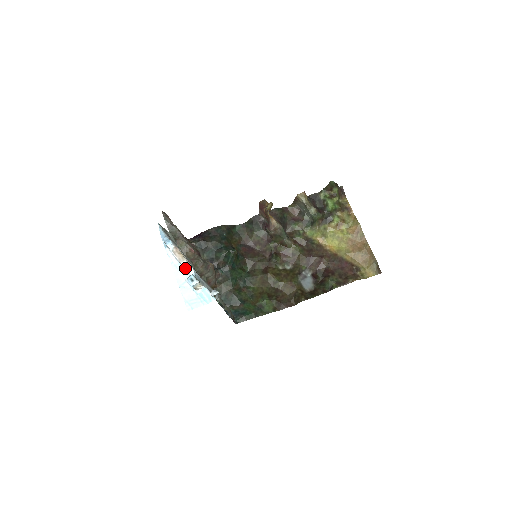
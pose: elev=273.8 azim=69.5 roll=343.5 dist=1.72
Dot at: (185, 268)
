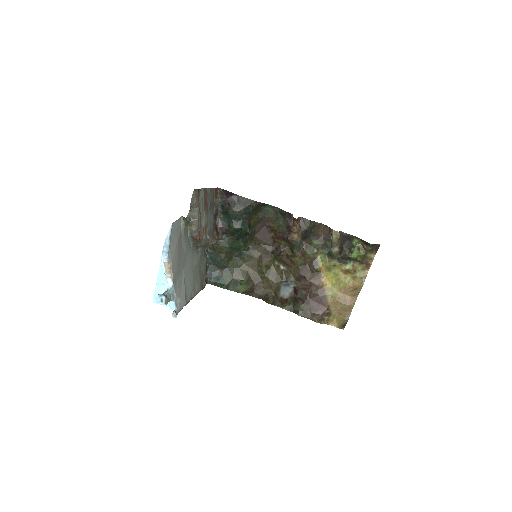
Dot at: (167, 279)
